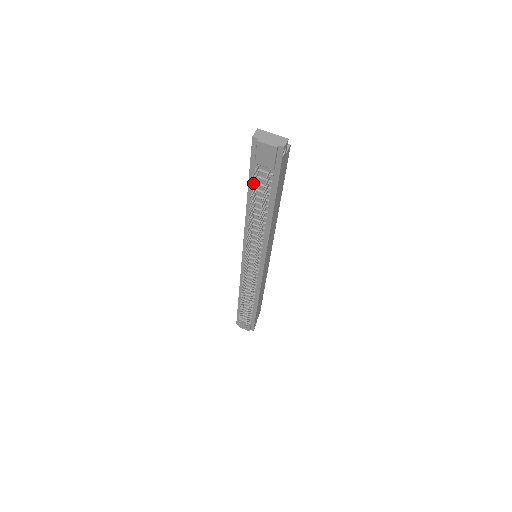
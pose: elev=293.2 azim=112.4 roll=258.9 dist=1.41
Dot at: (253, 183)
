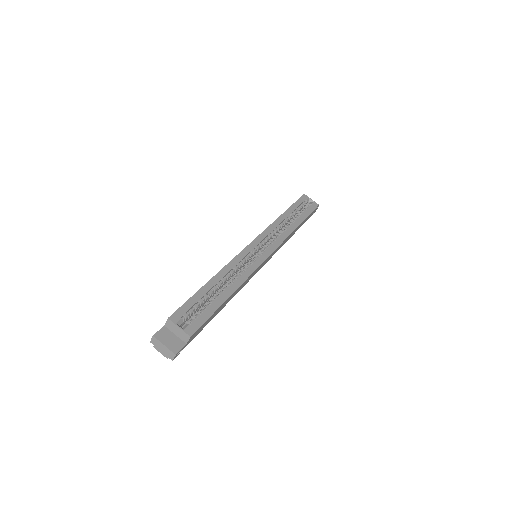
Dot at: occluded
